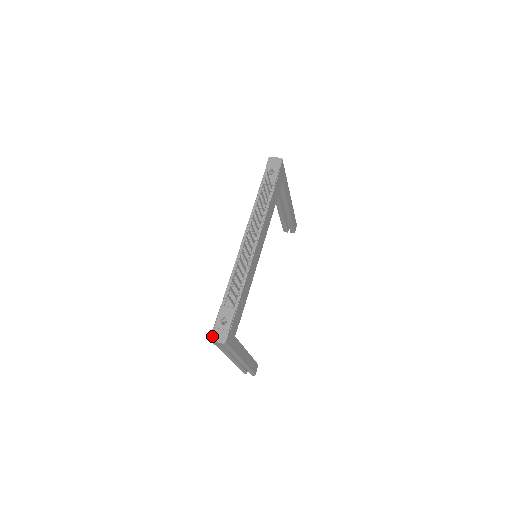
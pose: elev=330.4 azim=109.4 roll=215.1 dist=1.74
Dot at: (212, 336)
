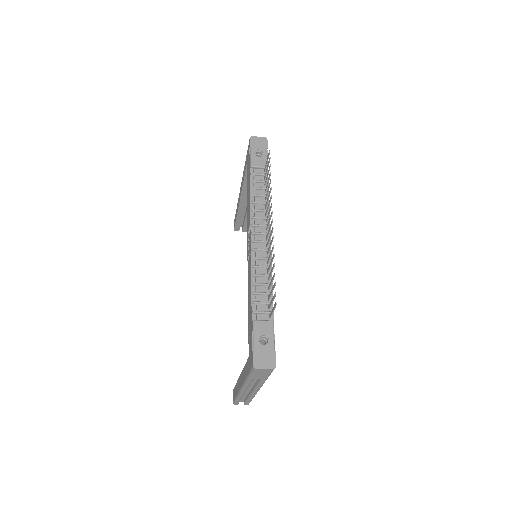
Dot at: (256, 362)
